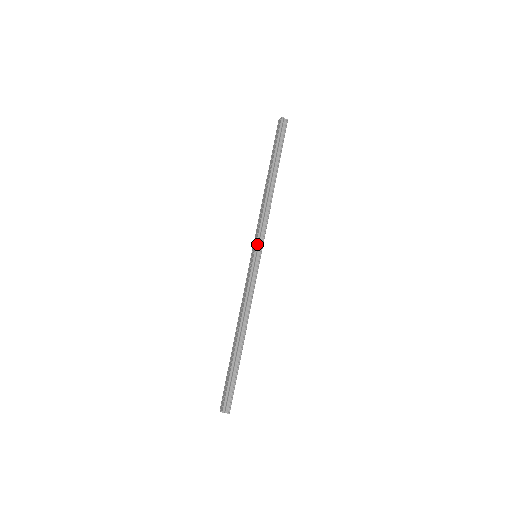
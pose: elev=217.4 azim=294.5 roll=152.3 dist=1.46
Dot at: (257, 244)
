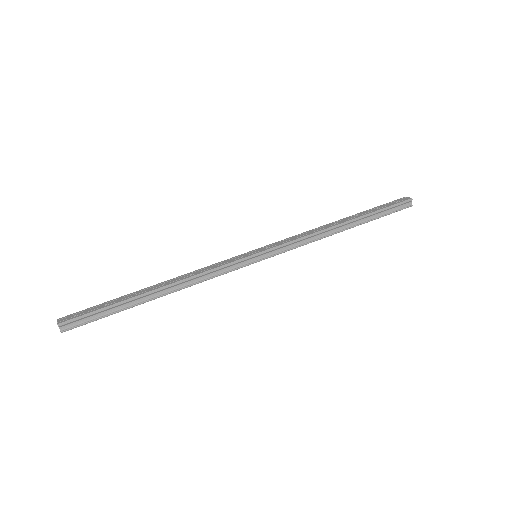
Dot at: (270, 250)
